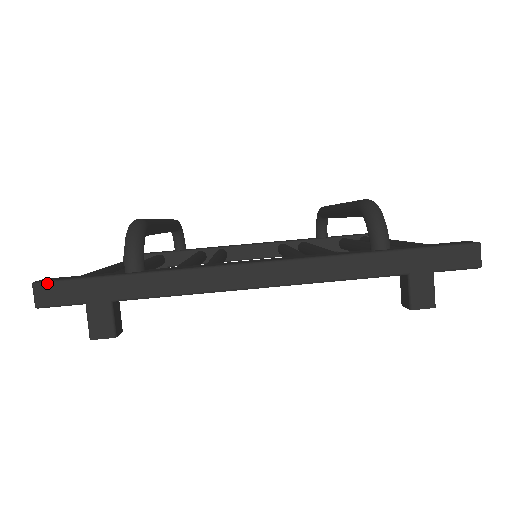
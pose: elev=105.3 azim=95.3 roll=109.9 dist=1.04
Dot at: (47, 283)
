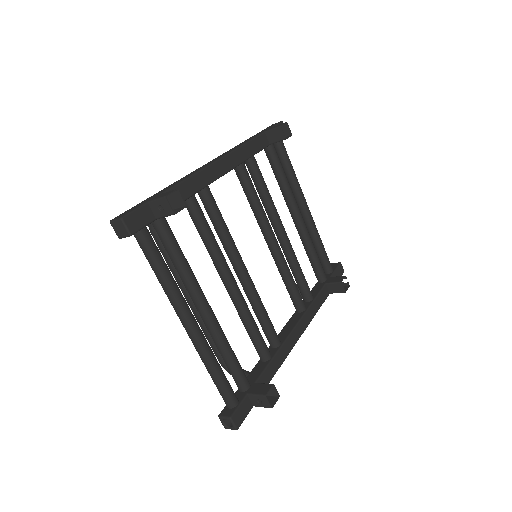
Dot at: (118, 216)
